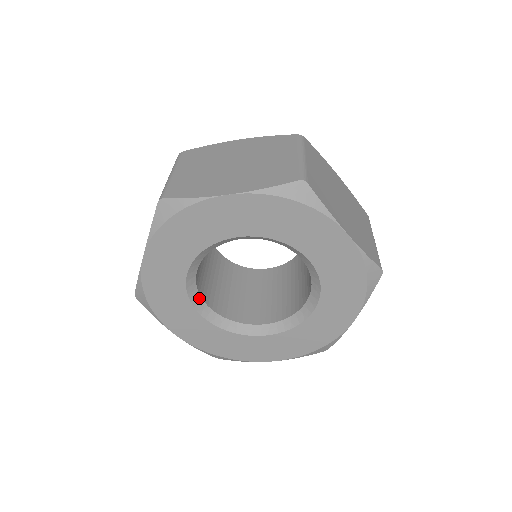
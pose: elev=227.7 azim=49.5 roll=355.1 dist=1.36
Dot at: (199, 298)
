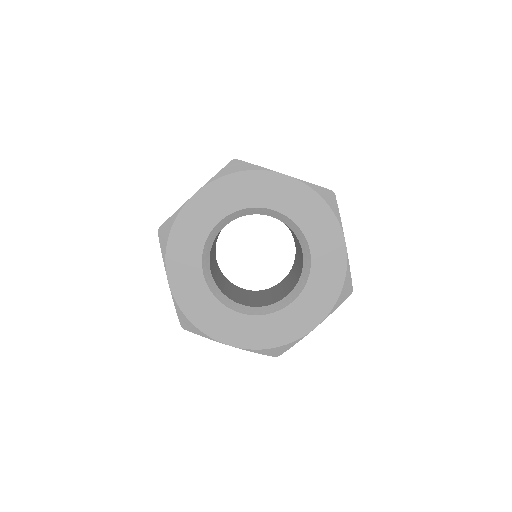
Dot at: (208, 254)
